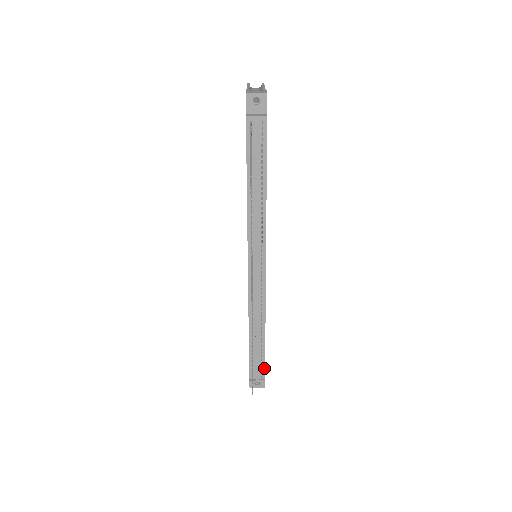
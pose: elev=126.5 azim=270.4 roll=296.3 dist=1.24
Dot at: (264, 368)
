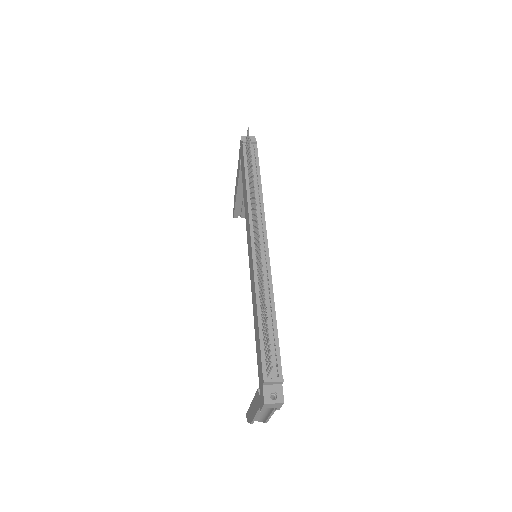
Dot at: (280, 362)
